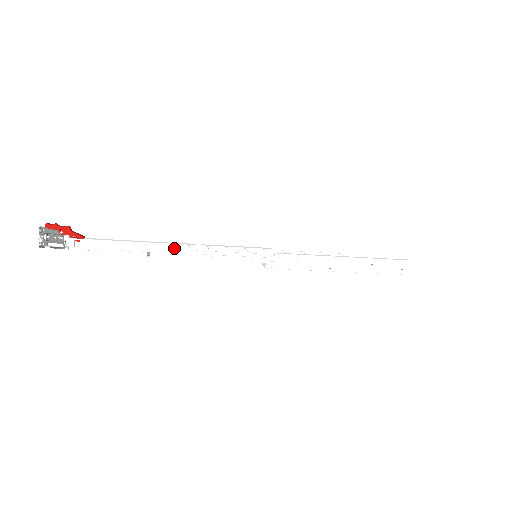
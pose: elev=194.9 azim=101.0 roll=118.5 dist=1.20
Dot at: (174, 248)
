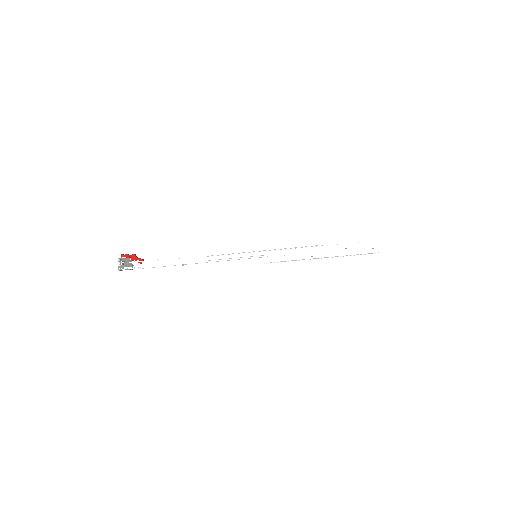
Dot at: (200, 259)
